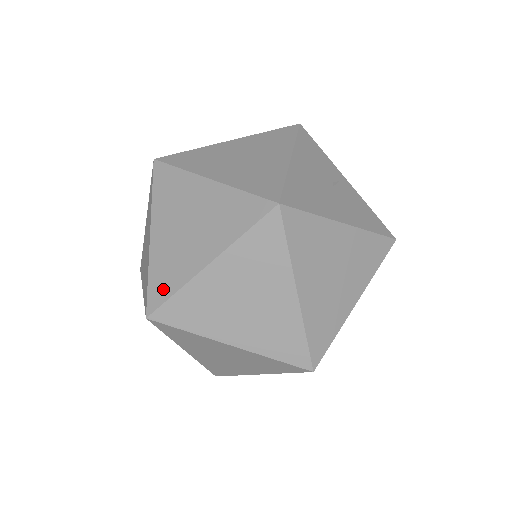
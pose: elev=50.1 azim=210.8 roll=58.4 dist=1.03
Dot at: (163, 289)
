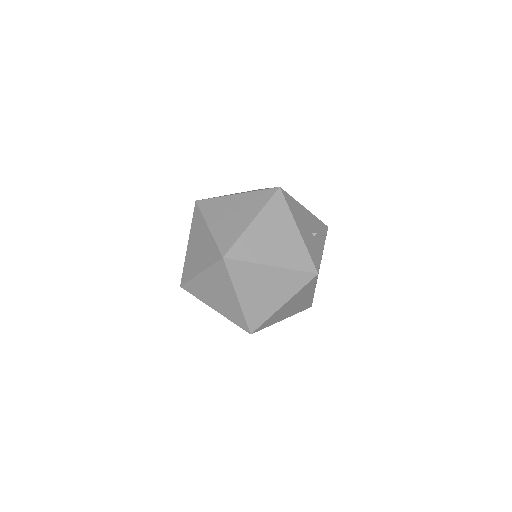
Dot at: occluded
